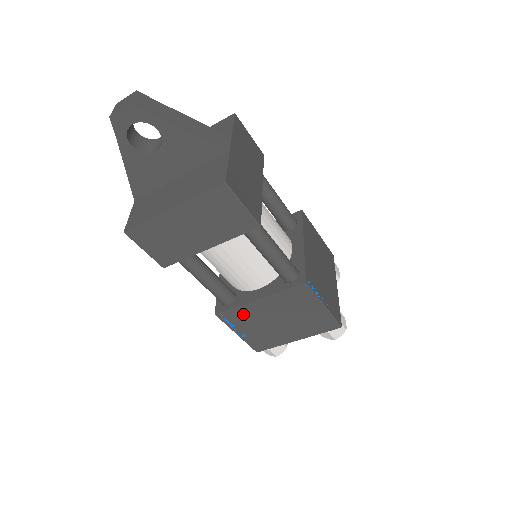
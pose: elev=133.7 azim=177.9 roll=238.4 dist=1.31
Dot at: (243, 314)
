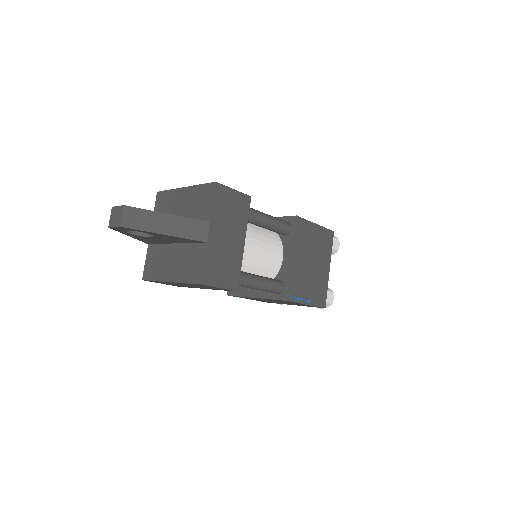
Dot at: occluded
